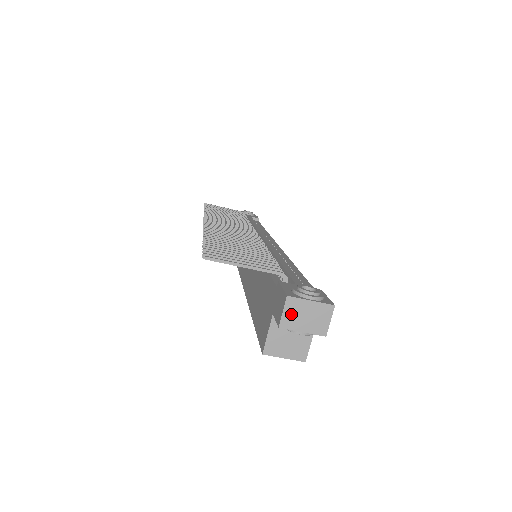
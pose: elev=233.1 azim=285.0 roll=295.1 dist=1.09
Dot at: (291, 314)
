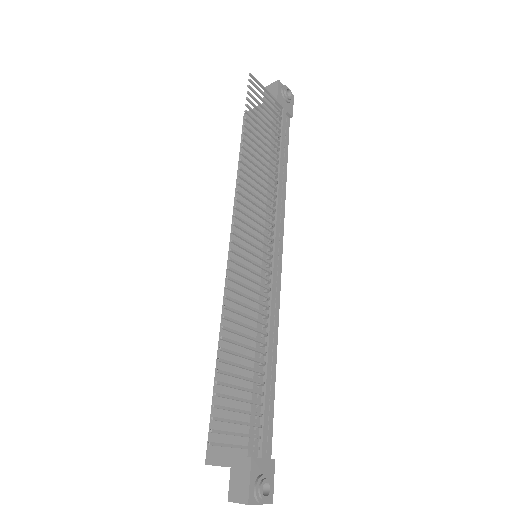
Dot at: (242, 503)
